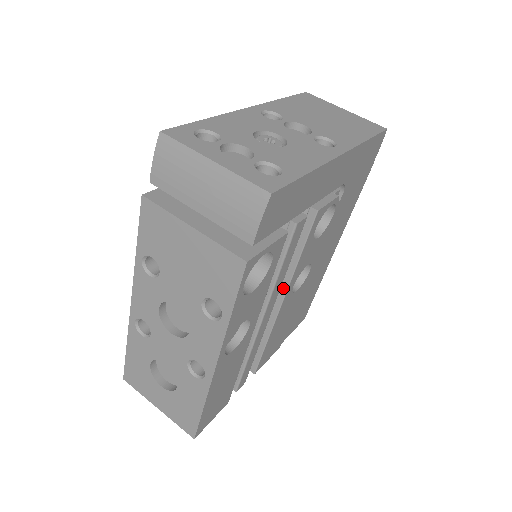
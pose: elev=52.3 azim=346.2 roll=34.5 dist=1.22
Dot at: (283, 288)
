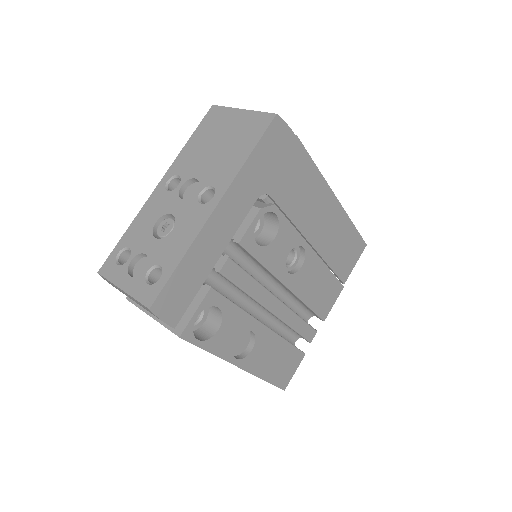
Dot at: (278, 281)
